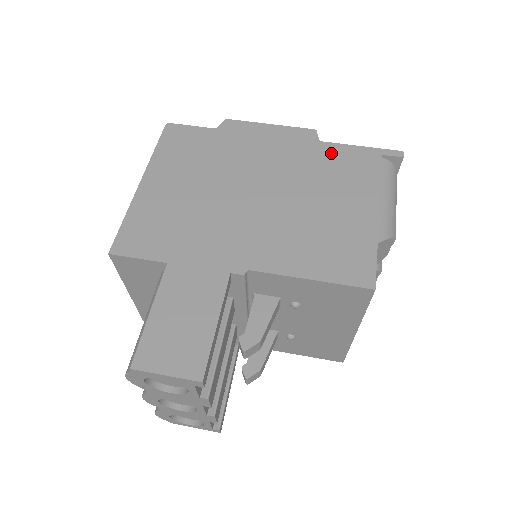
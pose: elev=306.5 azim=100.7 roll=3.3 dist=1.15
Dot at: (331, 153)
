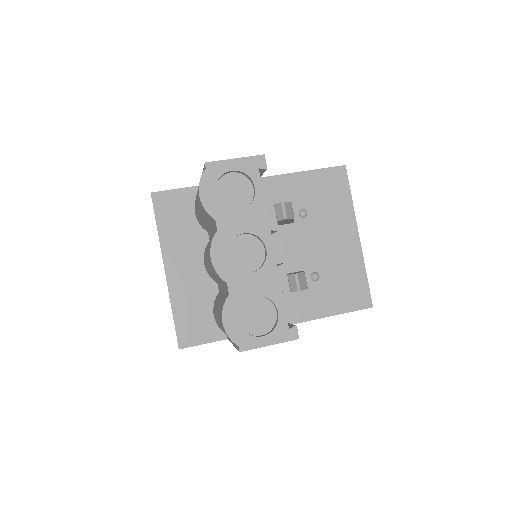
Dot at: occluded
